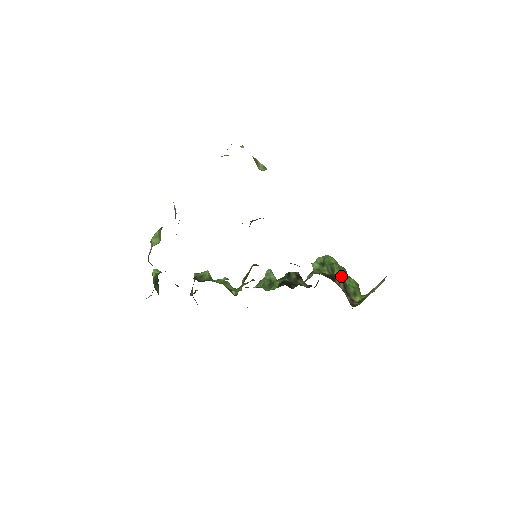
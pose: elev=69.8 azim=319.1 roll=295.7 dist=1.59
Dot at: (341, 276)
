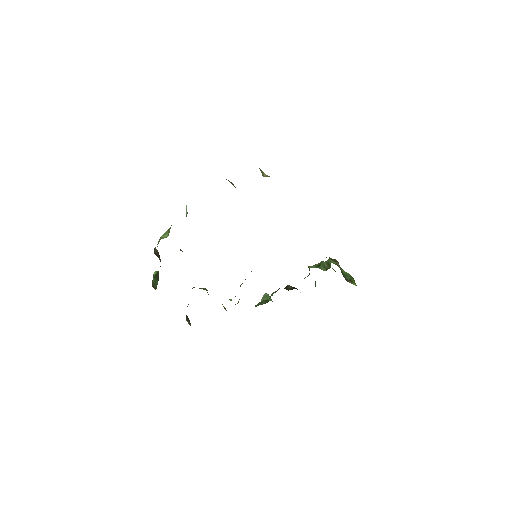
Dot at: occluded
